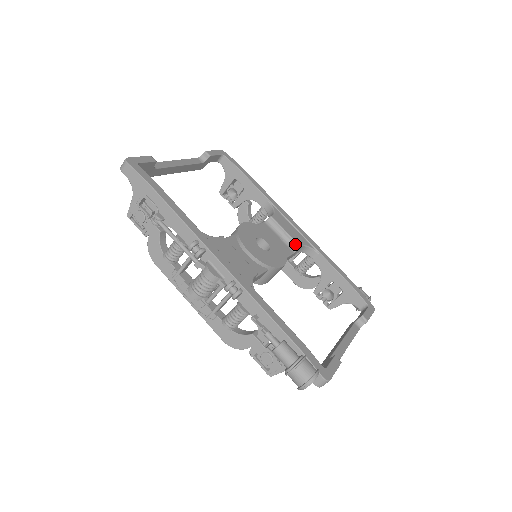
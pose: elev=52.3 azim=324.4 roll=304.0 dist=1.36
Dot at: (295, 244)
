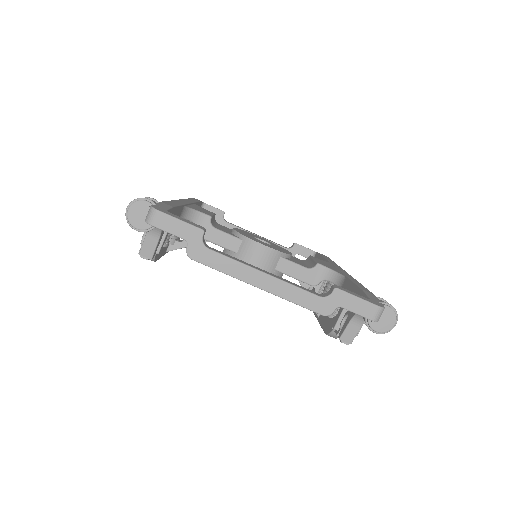
Dot at: (315, 263)
